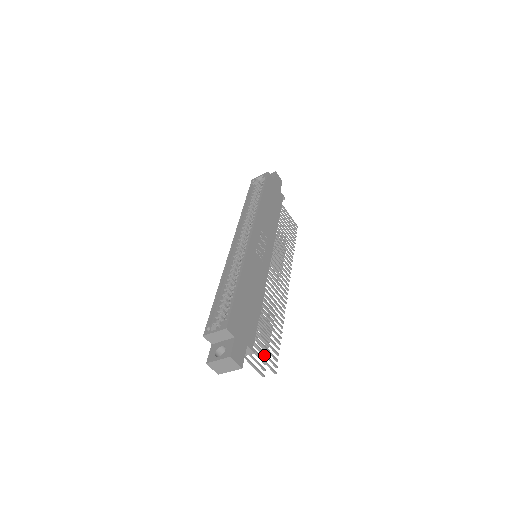
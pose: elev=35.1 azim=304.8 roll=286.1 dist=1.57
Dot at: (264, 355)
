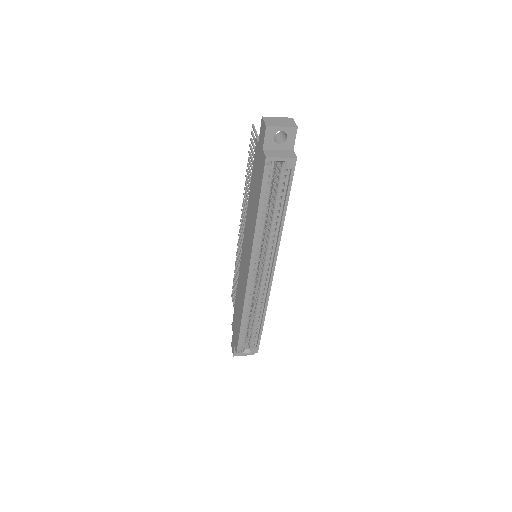
Dot at: occluded
